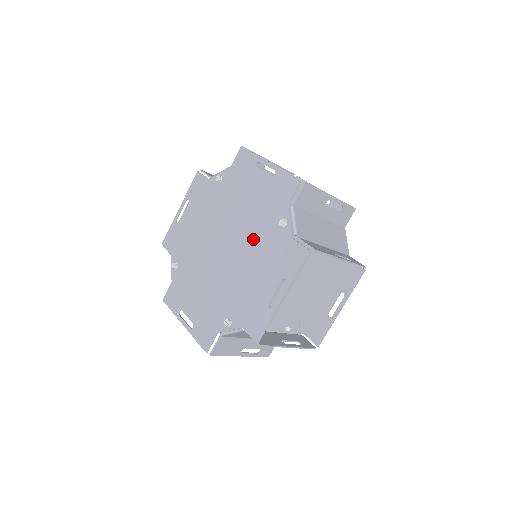
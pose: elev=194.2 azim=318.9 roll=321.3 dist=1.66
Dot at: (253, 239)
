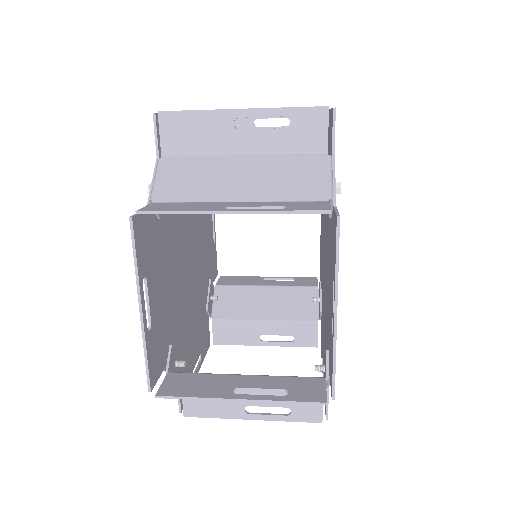
Dot at: (172, 231)
